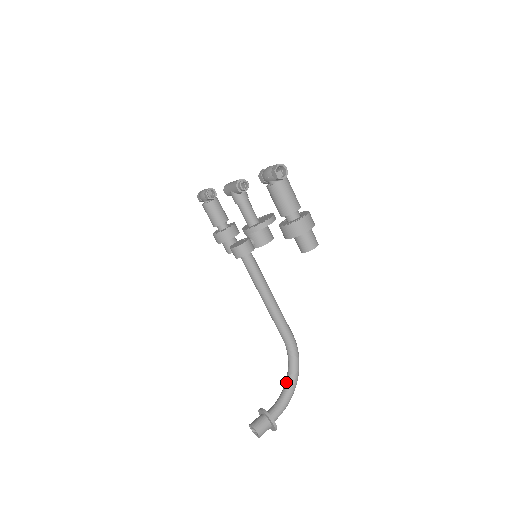
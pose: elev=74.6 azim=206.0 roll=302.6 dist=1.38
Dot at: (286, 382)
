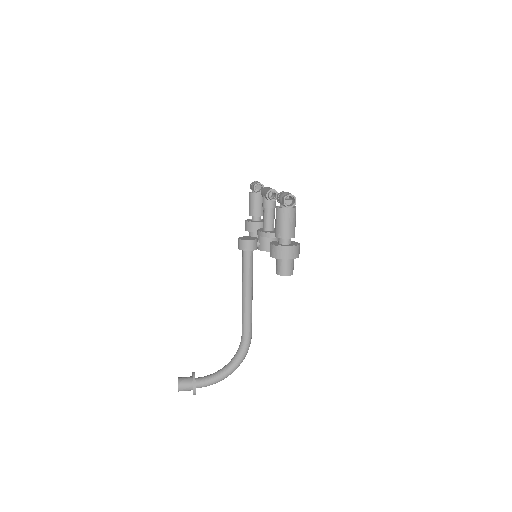
Dot at: (225, 366)
